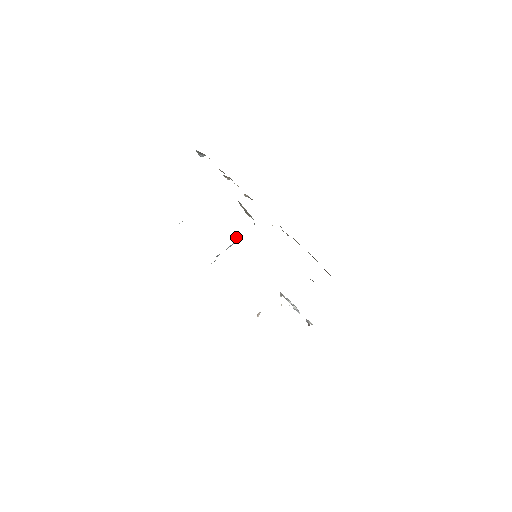
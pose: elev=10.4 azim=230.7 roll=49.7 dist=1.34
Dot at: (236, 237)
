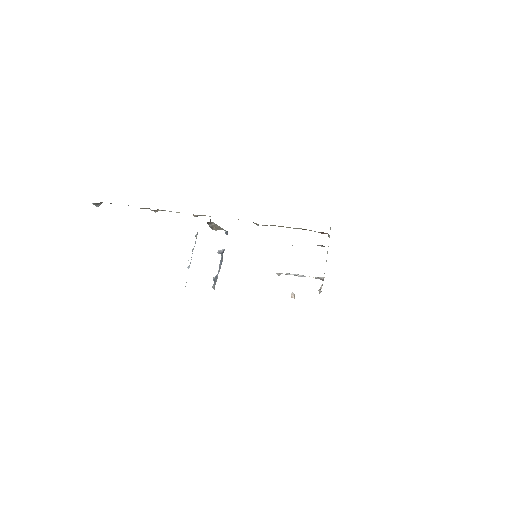
Dot at: (219, 253)
